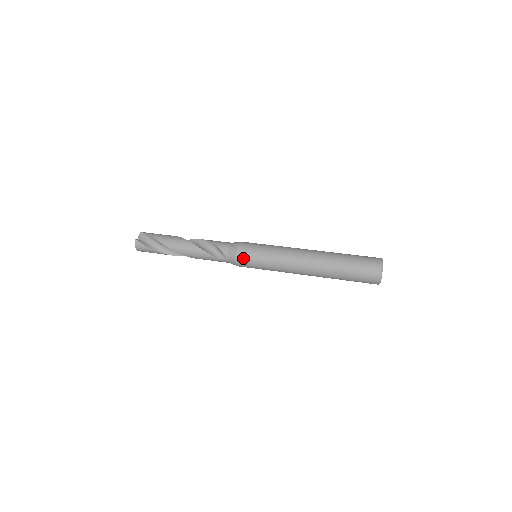
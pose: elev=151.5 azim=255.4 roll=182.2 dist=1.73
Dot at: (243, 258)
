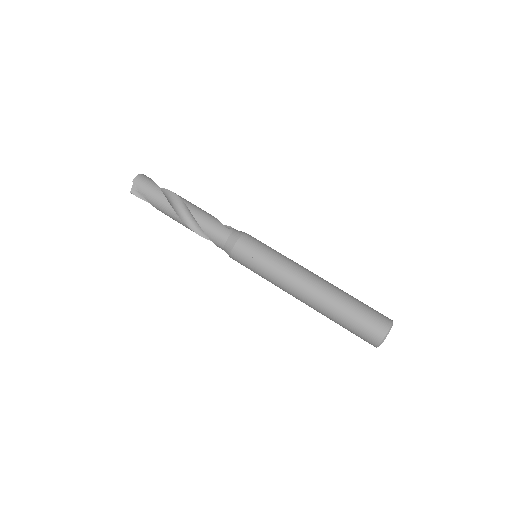
Dot at: occluded
